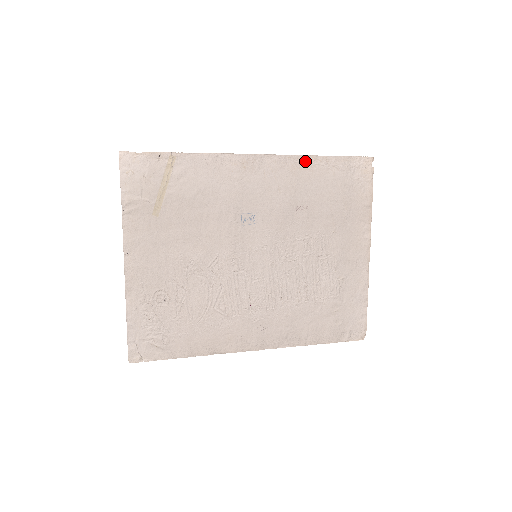
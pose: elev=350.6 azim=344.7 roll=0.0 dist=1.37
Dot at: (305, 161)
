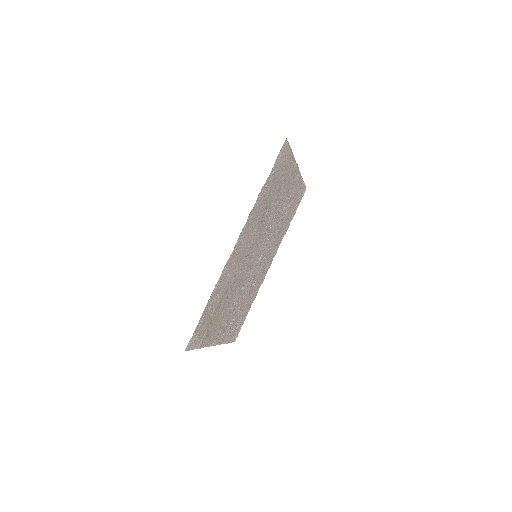
Dot at: (257, 202)
